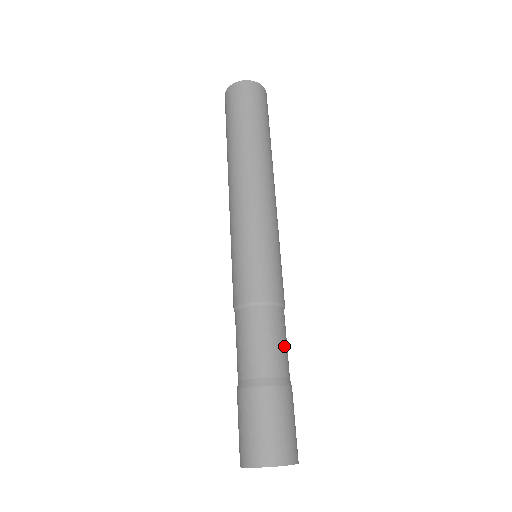
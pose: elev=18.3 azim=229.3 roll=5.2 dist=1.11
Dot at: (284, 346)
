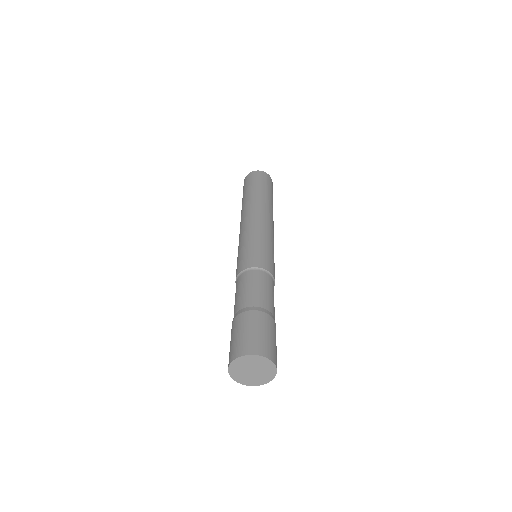
Dot at: (260, 290)
